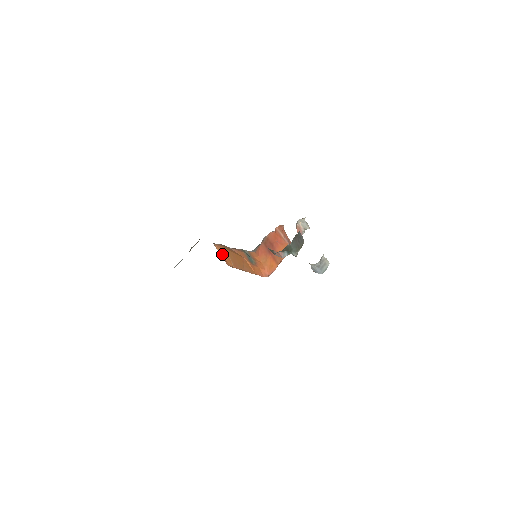
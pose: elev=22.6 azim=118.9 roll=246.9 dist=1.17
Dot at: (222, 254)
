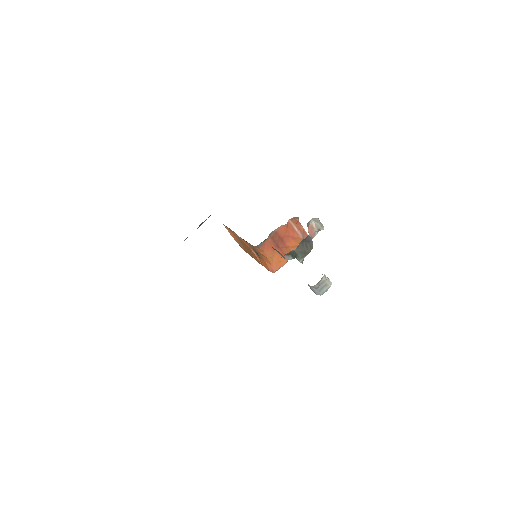
Dot at: (232, 235)
